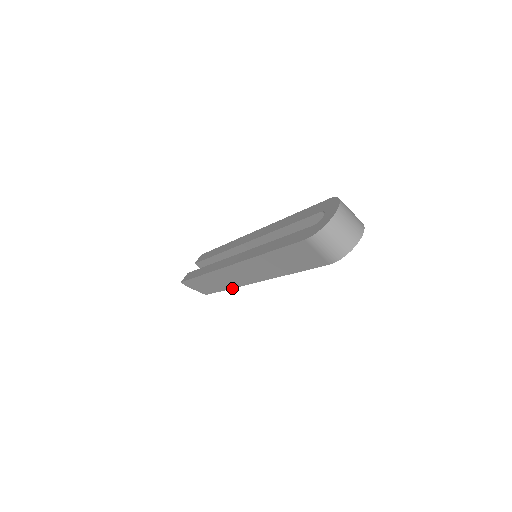
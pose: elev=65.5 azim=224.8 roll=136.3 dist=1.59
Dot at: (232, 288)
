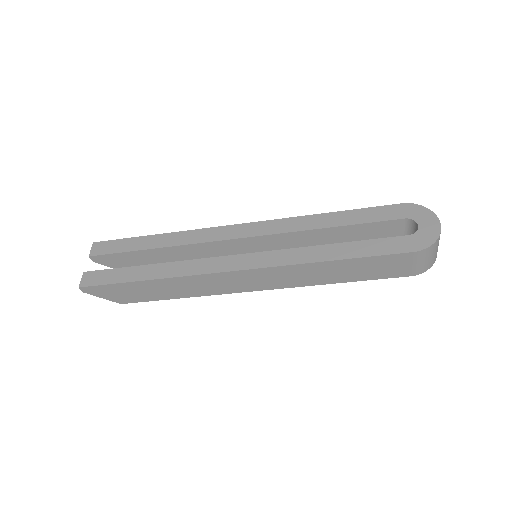
Dot at: (200, 296)
